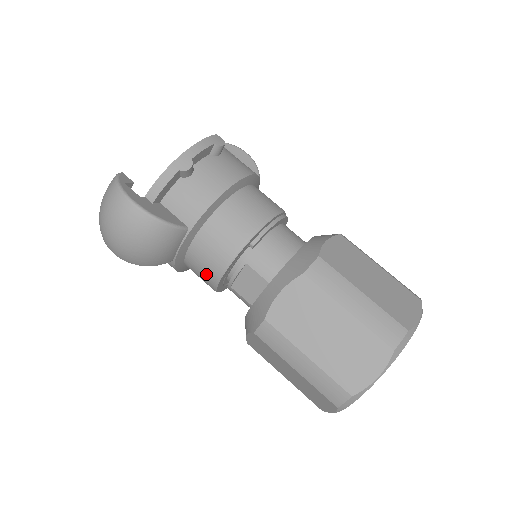
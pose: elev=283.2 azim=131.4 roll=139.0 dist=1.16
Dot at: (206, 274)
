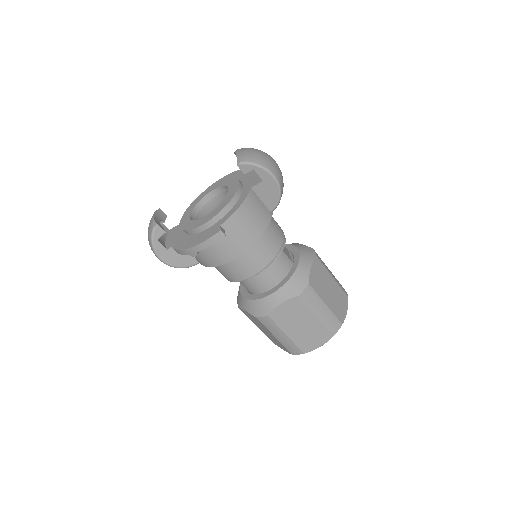
Dot at: occluded
